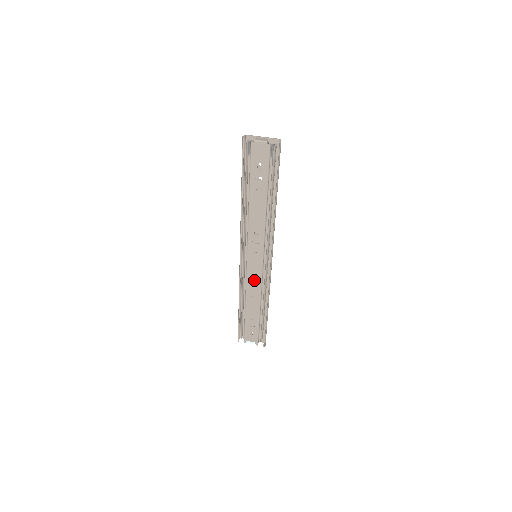
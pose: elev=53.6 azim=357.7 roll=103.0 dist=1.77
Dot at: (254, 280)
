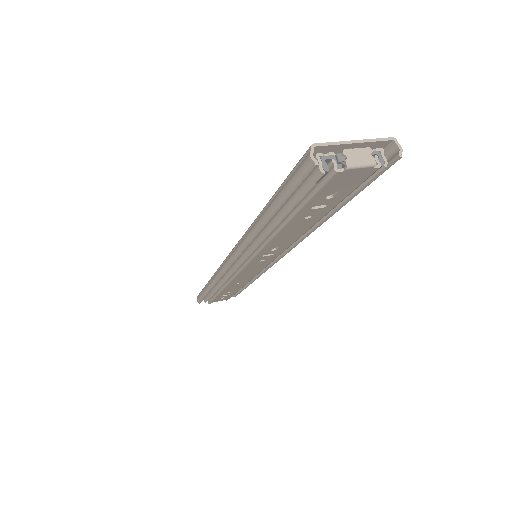
Dot at: (247, 275)
